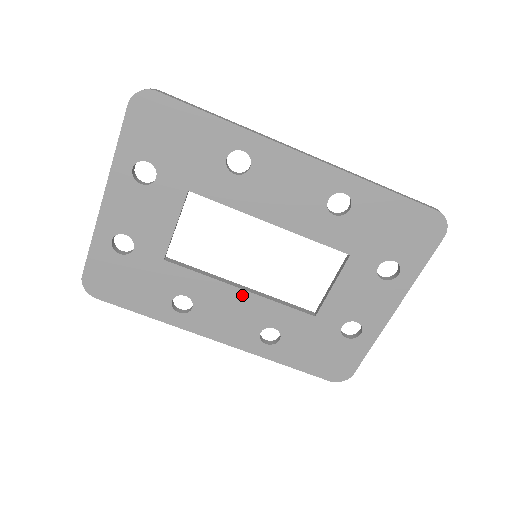
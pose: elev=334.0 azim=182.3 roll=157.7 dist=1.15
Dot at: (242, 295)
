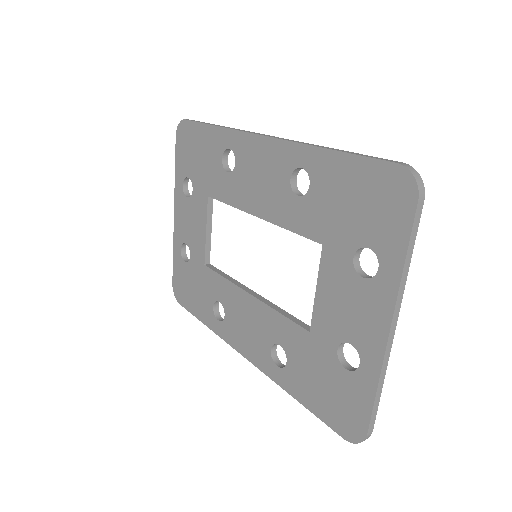
Dot at: (251, 301)
